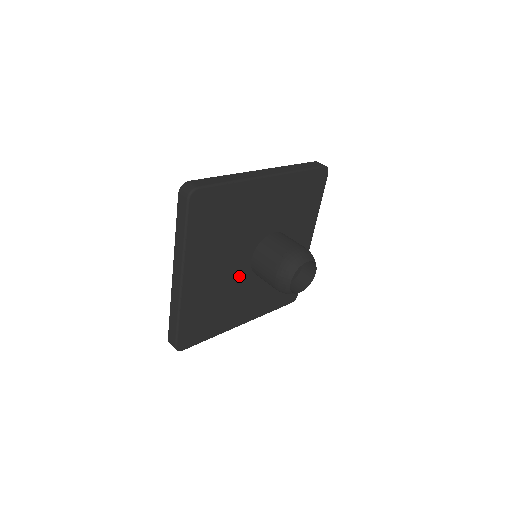
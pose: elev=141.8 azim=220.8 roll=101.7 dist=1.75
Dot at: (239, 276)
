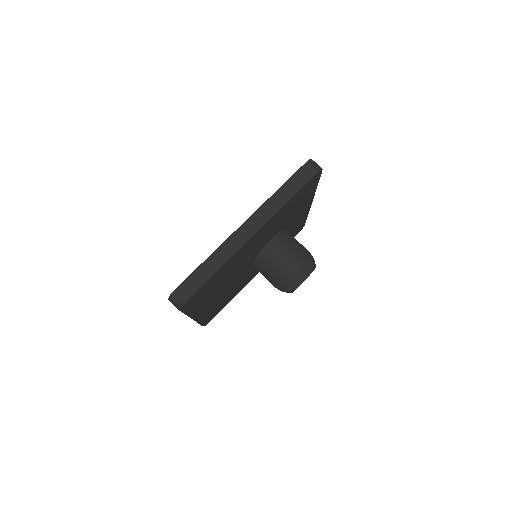
Dot at: (243, 276)
